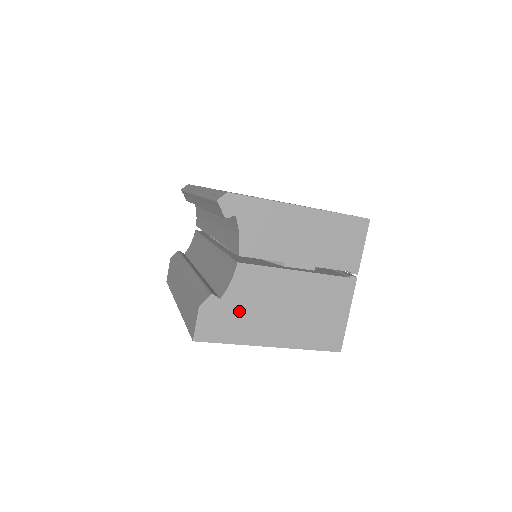
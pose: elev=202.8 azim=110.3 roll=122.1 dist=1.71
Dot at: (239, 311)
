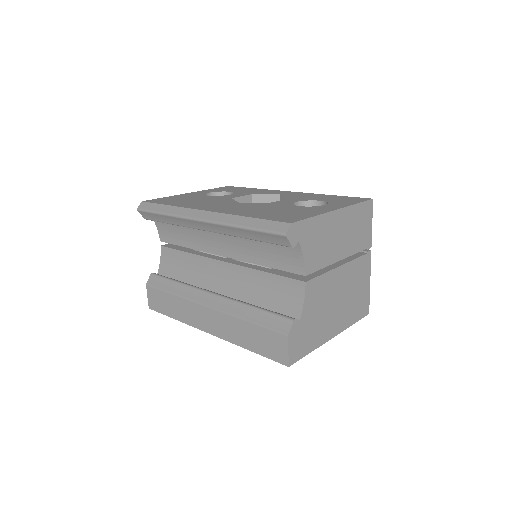
Dot at: (312, 322)
